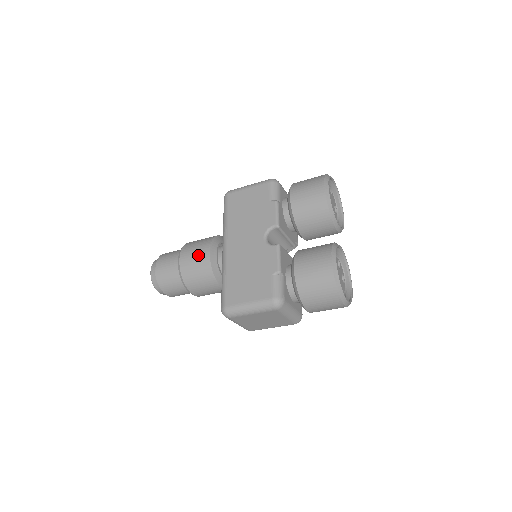
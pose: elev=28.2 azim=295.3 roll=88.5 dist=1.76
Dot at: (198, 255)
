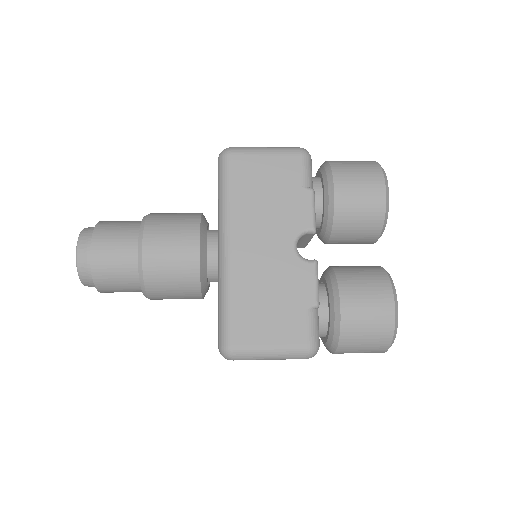
Dot at: (178, 249)
